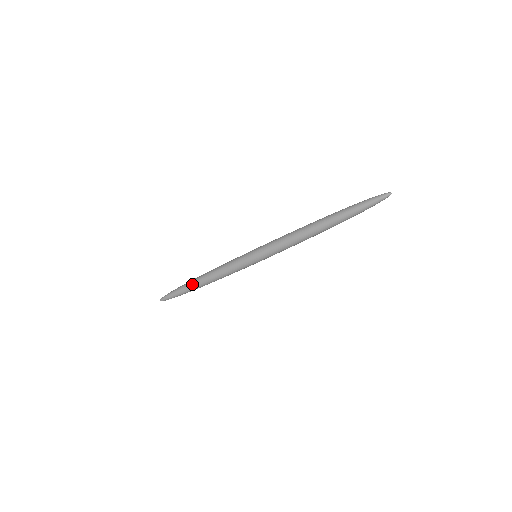
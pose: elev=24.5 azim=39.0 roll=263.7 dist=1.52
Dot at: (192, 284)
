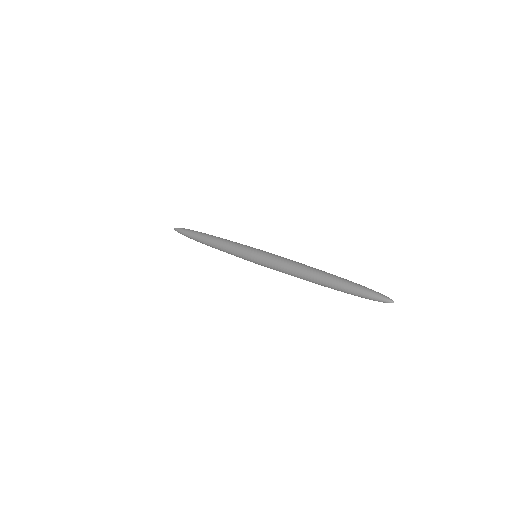
Dot at: (200, 235)
